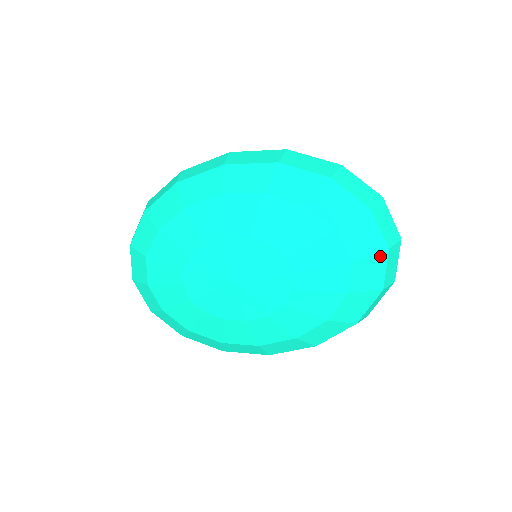
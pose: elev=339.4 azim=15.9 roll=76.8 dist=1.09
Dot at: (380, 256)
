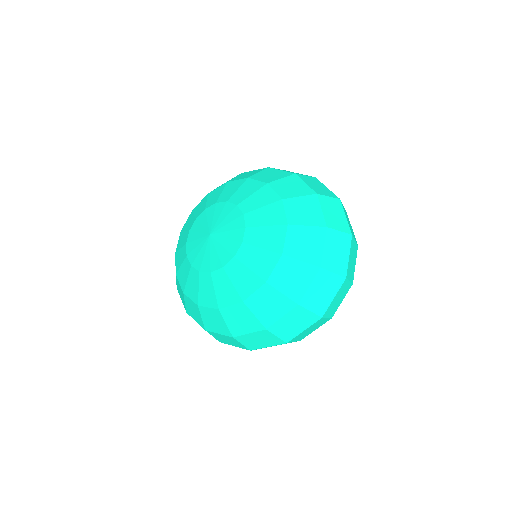
Dot at: (310, 268)
